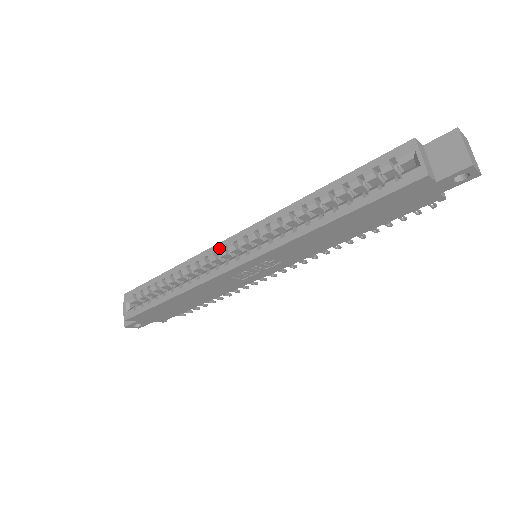
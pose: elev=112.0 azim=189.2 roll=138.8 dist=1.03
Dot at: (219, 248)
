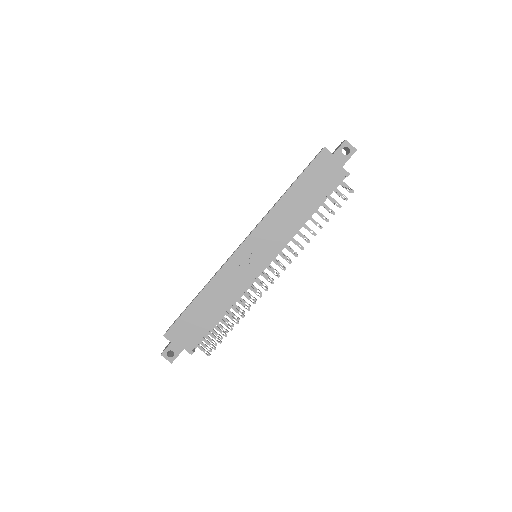
Dot at: occluded
